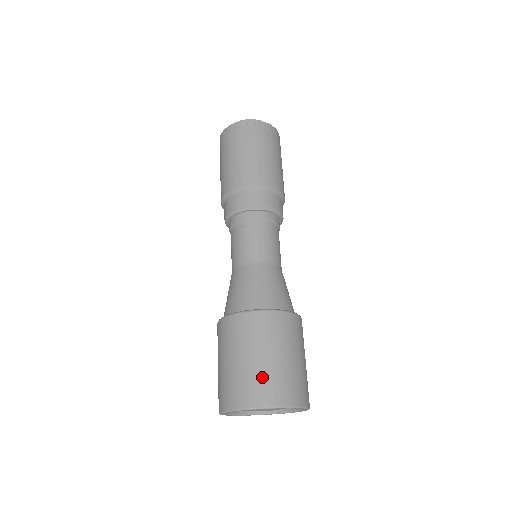
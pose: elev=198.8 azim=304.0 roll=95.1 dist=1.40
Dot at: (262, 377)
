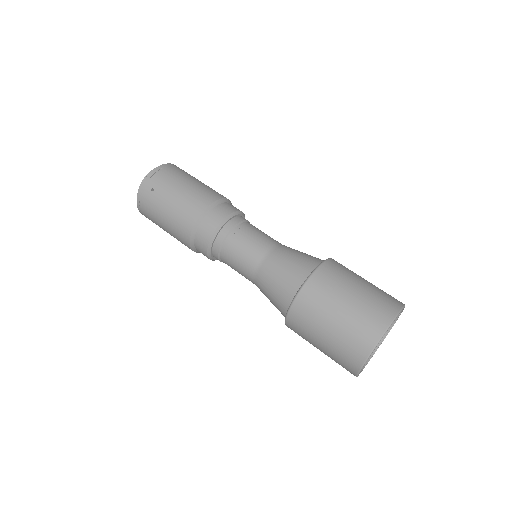
Dot at: (382, 290)
